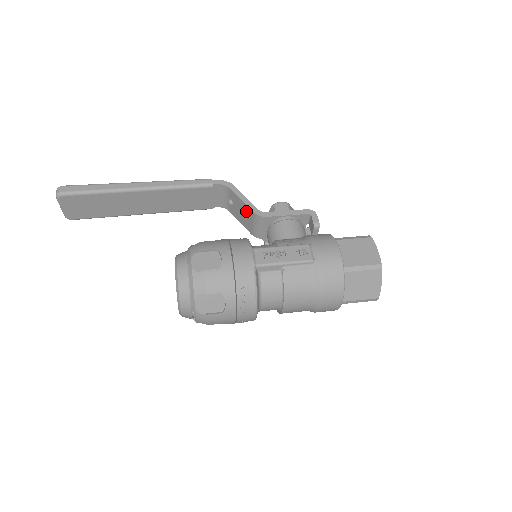
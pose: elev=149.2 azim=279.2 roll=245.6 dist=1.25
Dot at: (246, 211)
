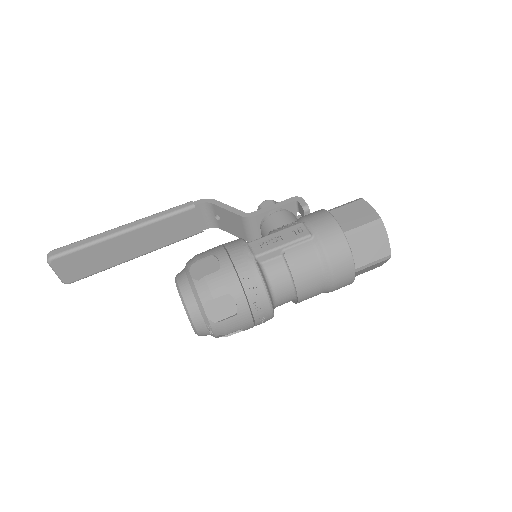
Dot at: (234, 219)
